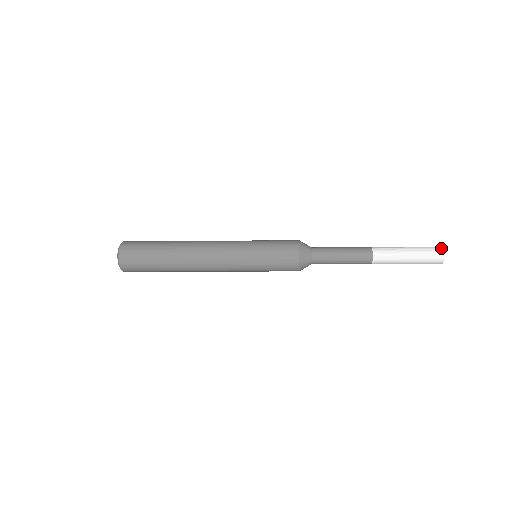
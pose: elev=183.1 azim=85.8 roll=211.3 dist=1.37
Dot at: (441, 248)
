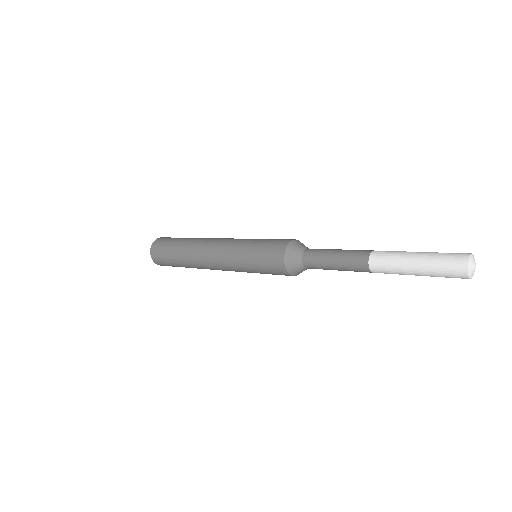
Dot at: (467, 253)
